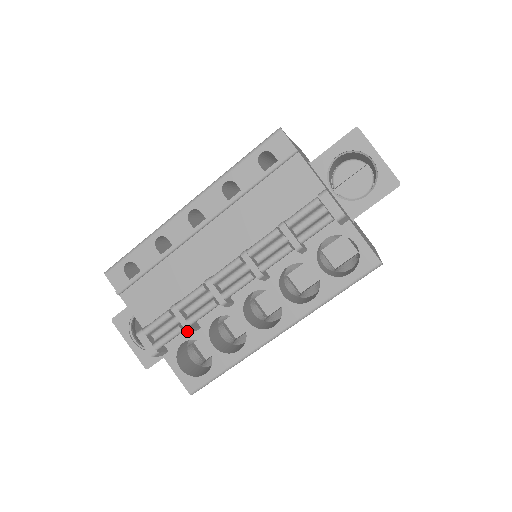
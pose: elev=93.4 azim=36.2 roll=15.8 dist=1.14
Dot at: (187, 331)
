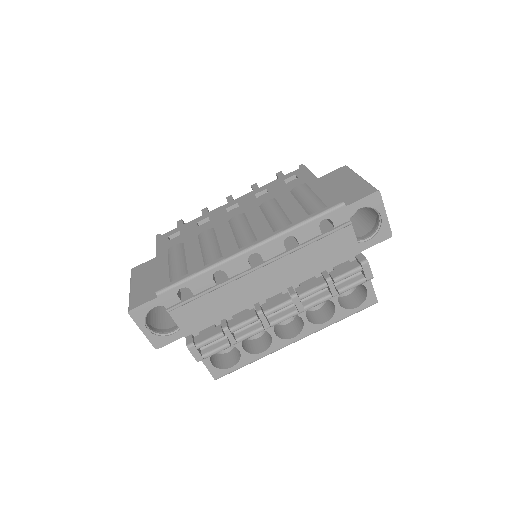
Dot at: occluded
